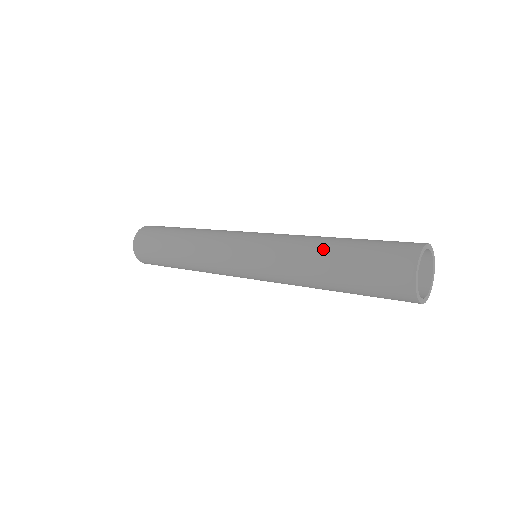
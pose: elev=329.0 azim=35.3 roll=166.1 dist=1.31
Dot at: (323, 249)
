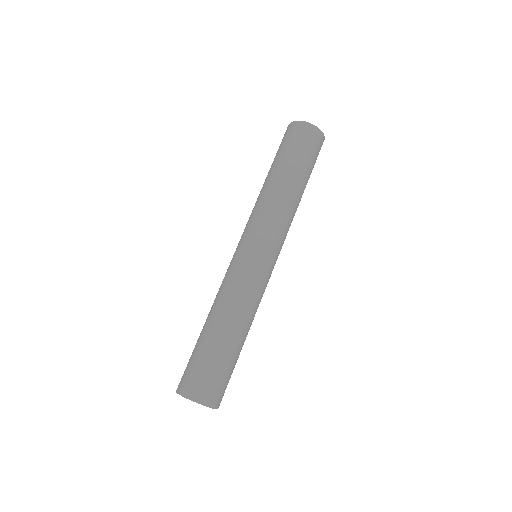
Dot at: (270, 179)
